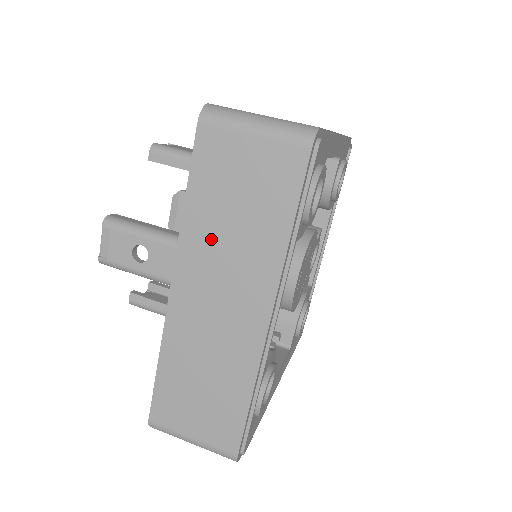
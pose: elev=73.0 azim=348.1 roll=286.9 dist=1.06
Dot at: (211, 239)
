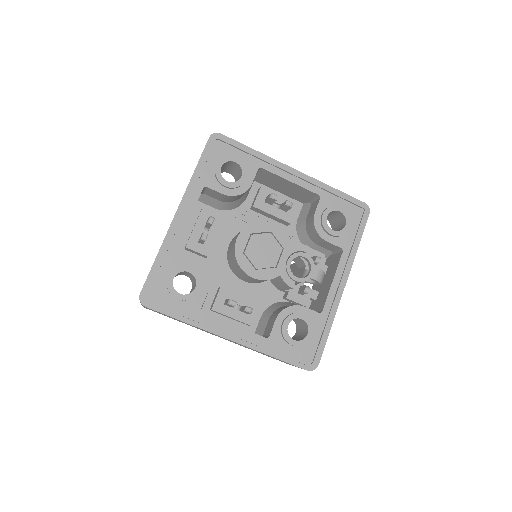
Dot at: occluded
